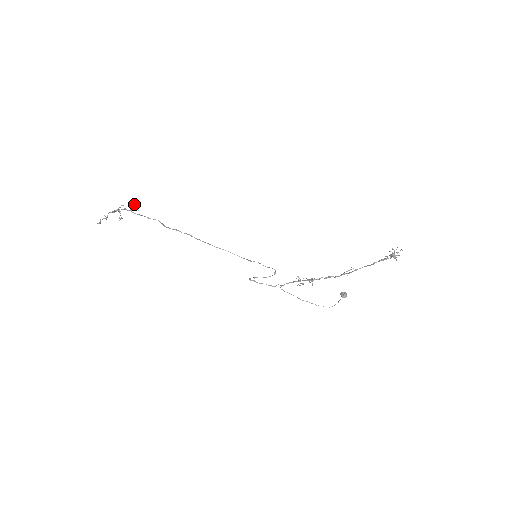
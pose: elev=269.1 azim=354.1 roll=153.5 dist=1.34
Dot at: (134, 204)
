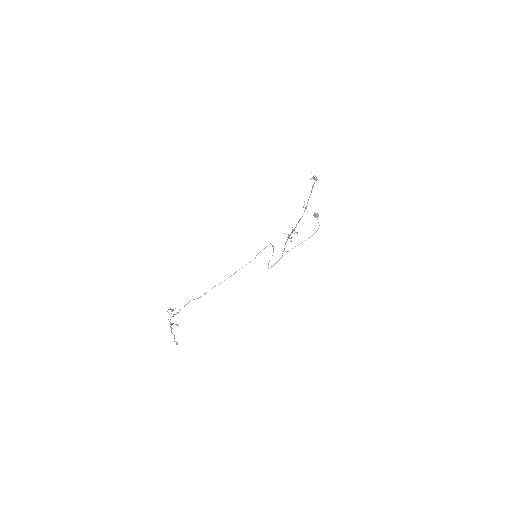
Dot at: occluded
